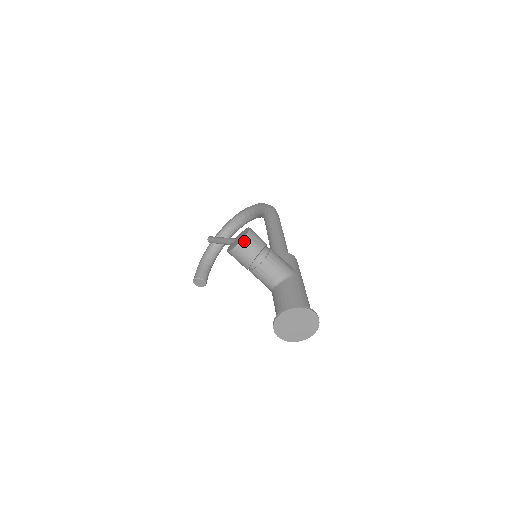
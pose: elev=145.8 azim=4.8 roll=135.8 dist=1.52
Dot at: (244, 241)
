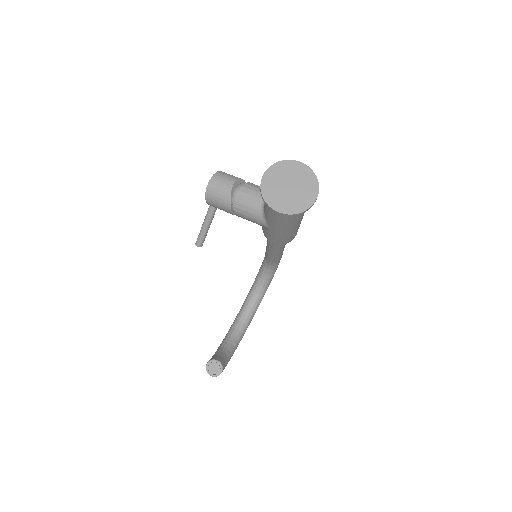
Dot at: (218, 174)
